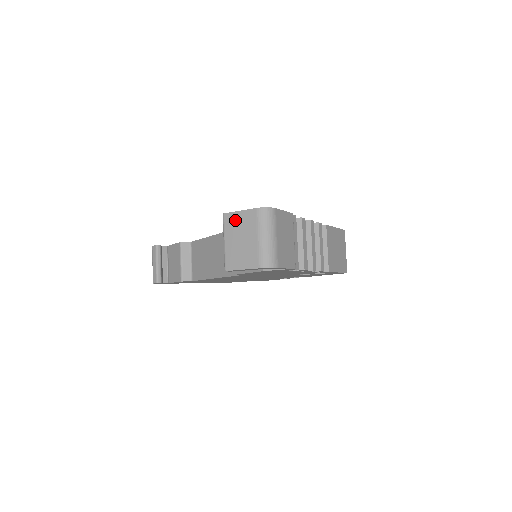
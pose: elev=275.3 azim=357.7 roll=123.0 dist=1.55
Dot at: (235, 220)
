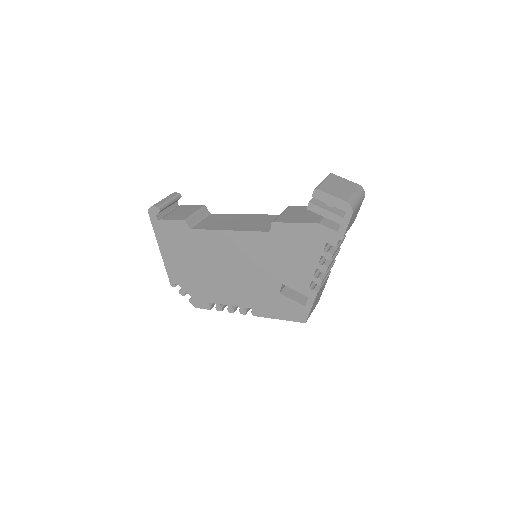
Dot at: (339, 179)
